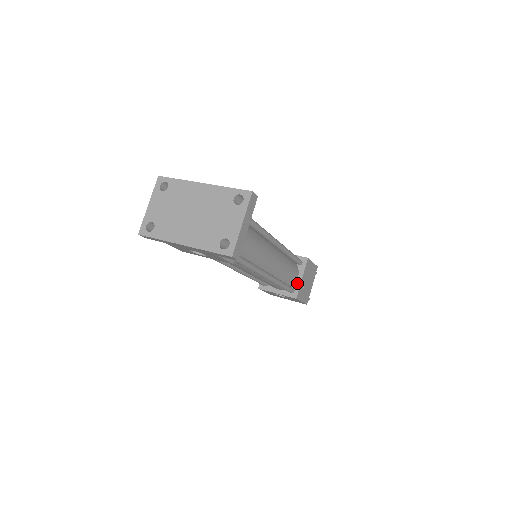
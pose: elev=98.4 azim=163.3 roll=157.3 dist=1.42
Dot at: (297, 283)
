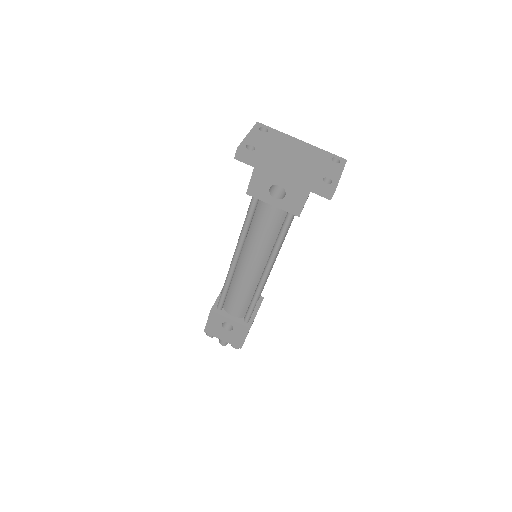
Dot at: (252, 315)
